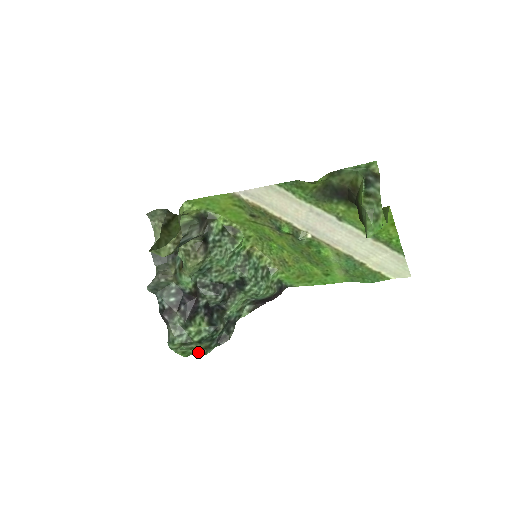
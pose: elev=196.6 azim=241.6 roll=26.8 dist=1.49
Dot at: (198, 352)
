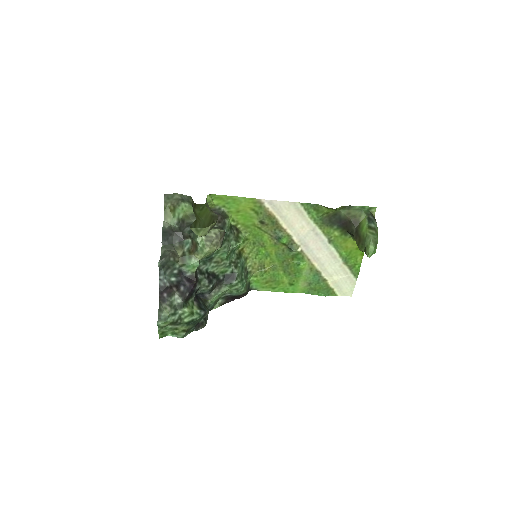
Dot at: (175, 334)
